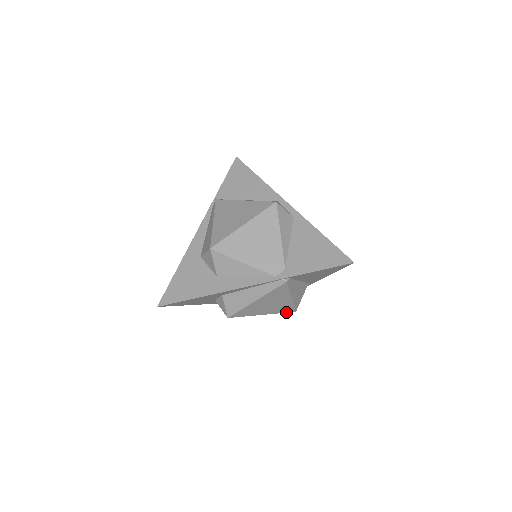
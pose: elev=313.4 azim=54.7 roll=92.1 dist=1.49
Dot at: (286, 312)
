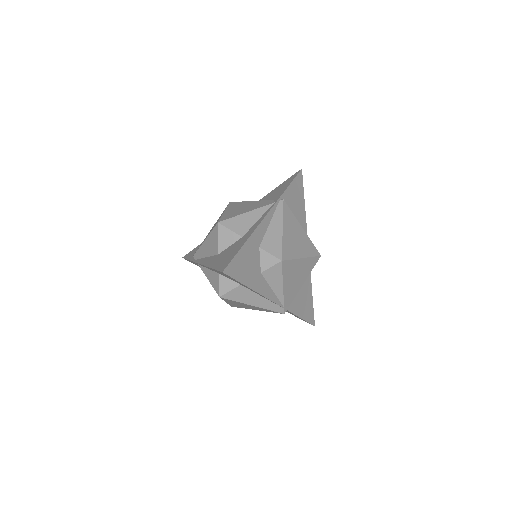
Dot at: (315, 256)
